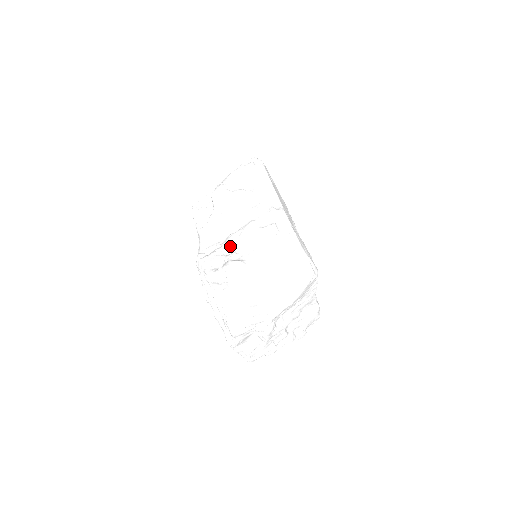
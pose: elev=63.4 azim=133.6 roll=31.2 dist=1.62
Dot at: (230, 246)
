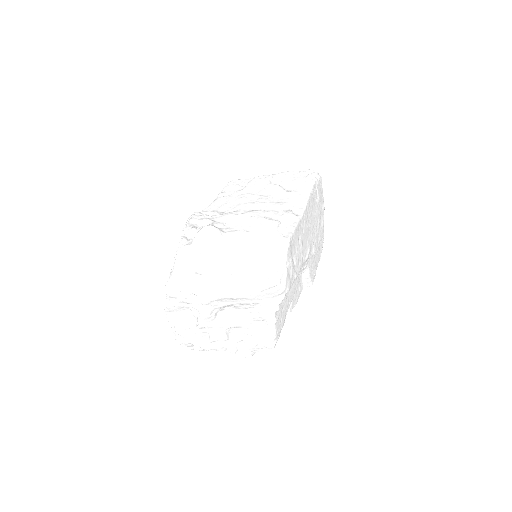
Dot at: (225, 217)
